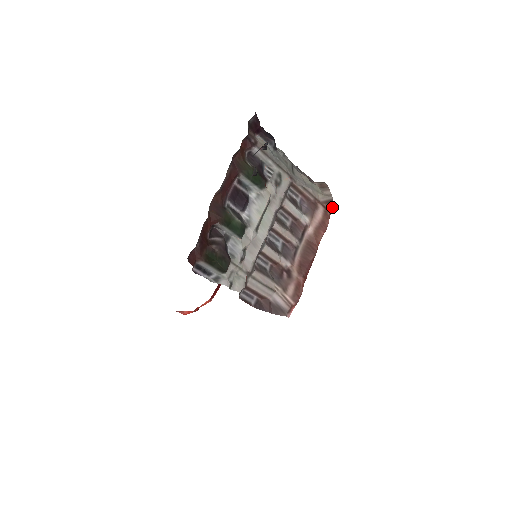
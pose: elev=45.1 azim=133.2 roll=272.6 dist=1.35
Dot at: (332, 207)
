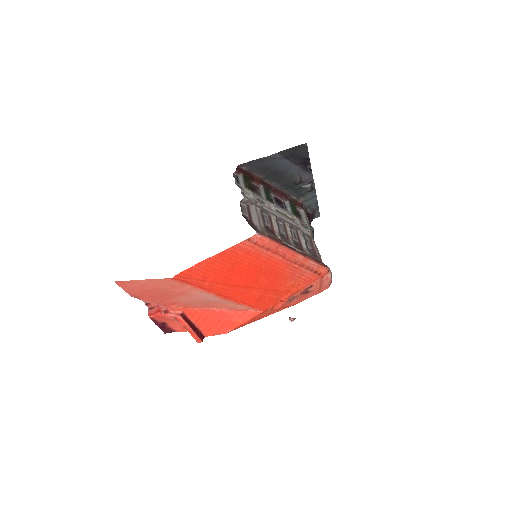
Dot at: (328, 267)
